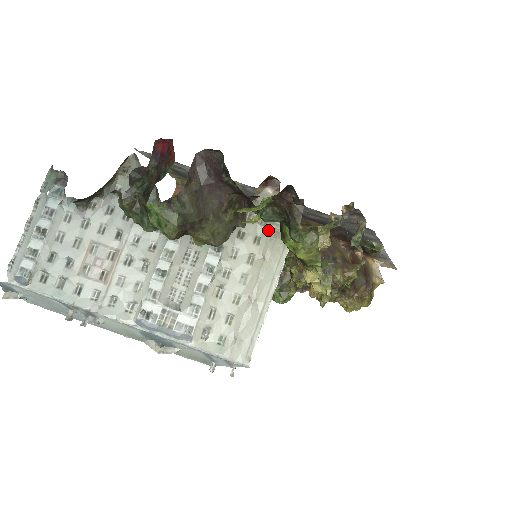
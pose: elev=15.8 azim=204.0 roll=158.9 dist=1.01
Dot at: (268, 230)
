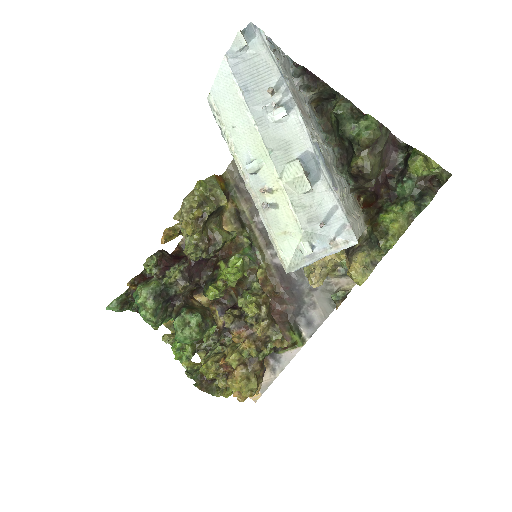
Dot at: (359, 211)
